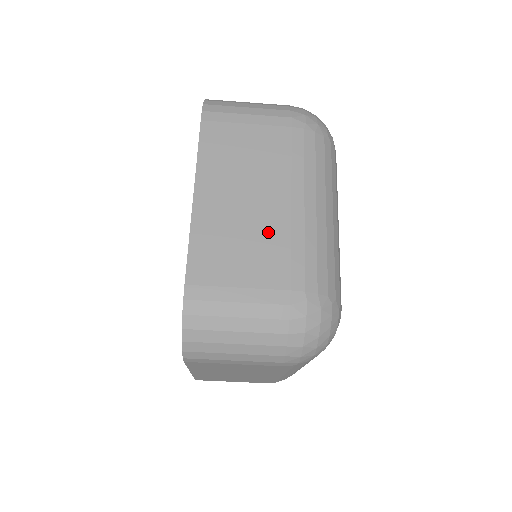
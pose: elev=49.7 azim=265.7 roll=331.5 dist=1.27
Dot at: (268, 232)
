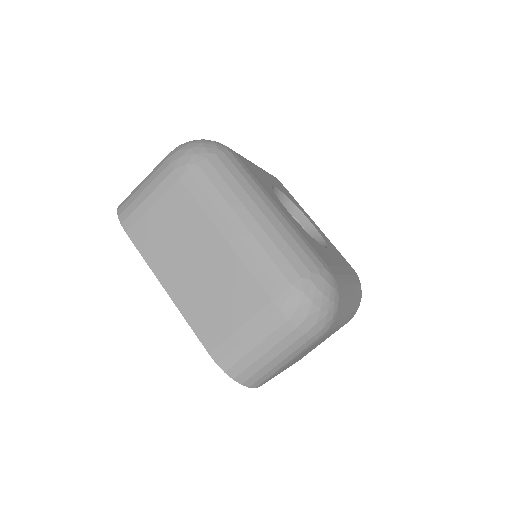
Dot at: occluded
